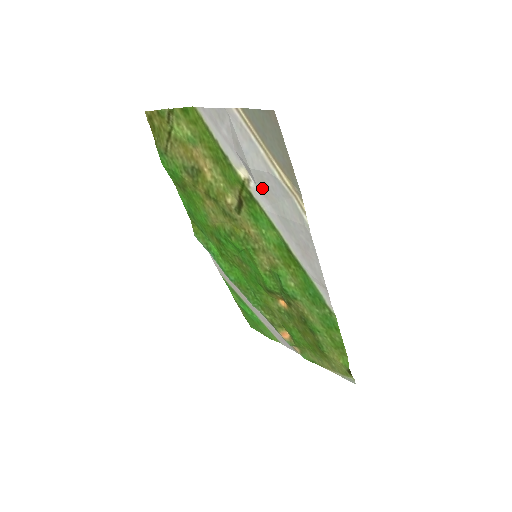
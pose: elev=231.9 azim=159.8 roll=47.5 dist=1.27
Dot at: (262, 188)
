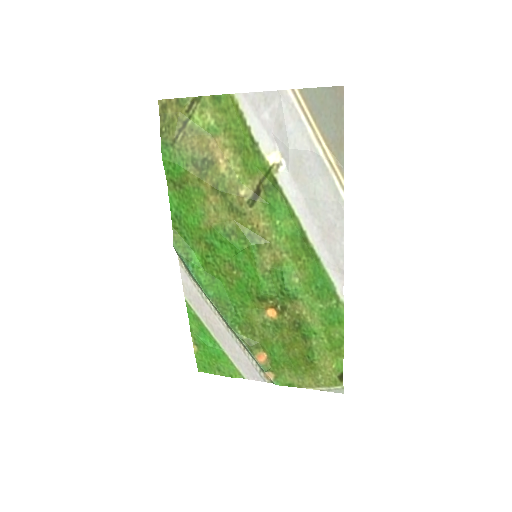
Dot at: (295, 170)
